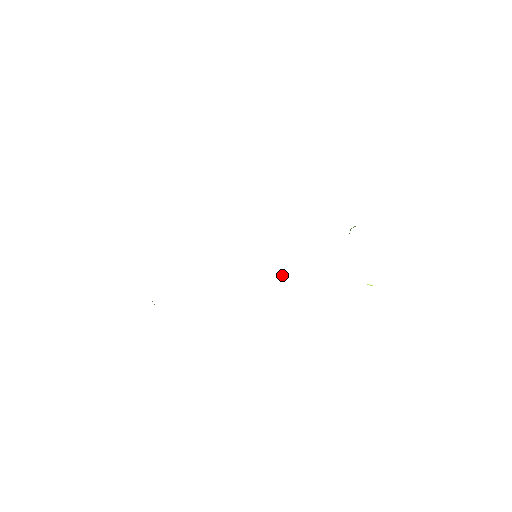
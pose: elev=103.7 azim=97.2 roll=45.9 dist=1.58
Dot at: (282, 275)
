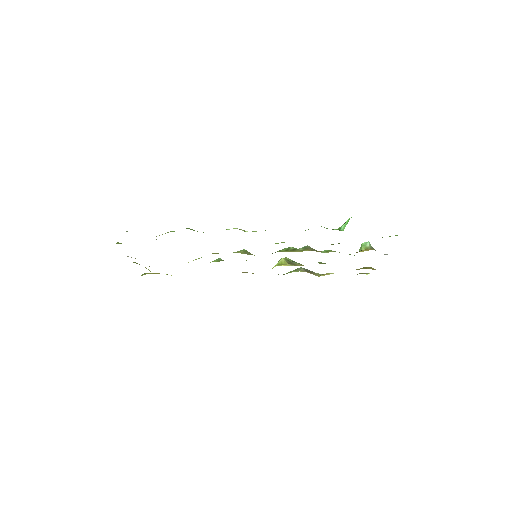
Dot at: (281, 263)
